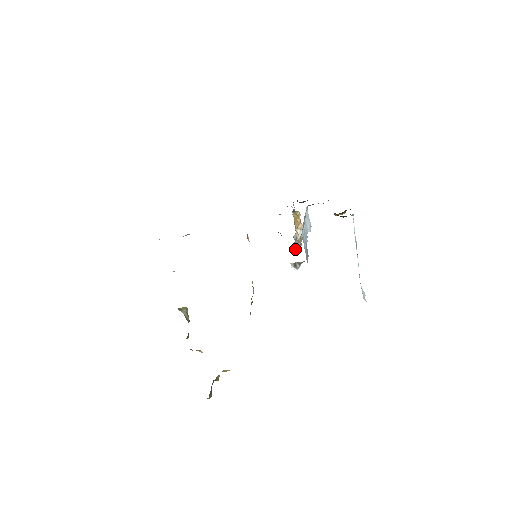
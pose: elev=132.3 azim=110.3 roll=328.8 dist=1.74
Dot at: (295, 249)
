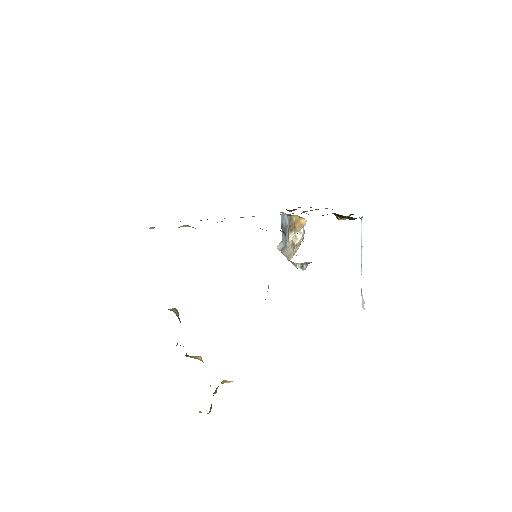
Dot at: (292, 254)
